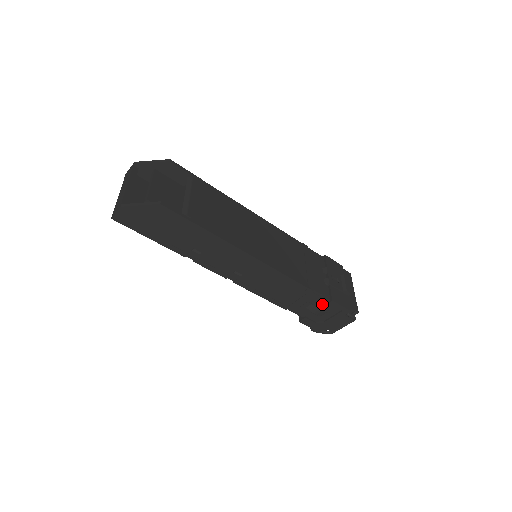
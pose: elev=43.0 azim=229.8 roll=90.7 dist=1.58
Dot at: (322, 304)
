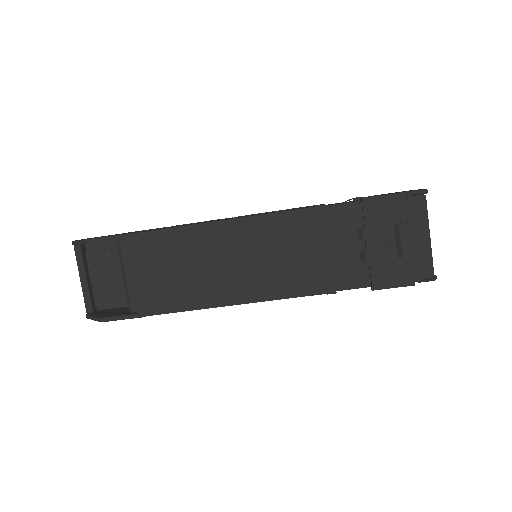
Dot at: occluded
